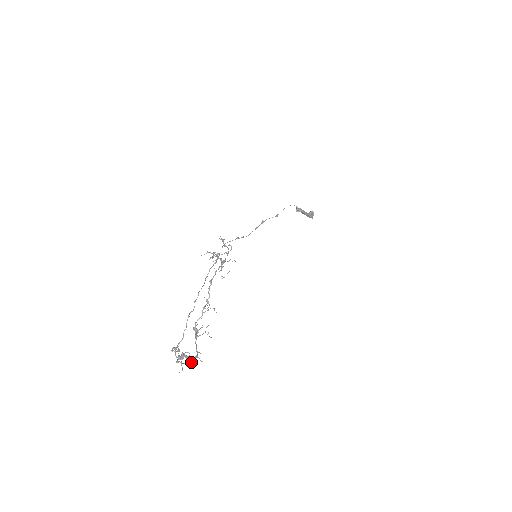
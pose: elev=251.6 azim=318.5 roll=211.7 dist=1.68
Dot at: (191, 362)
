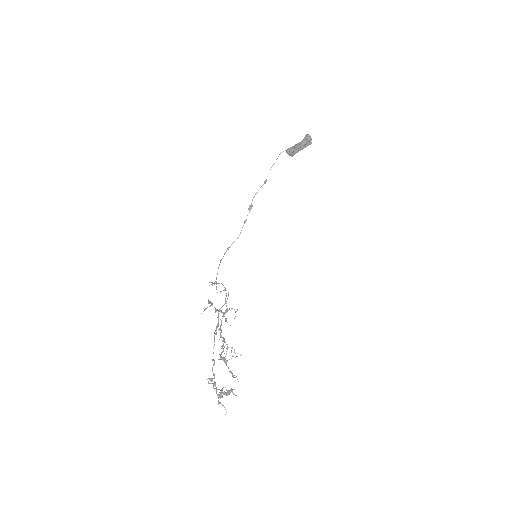
Dot at: (230, 392)
